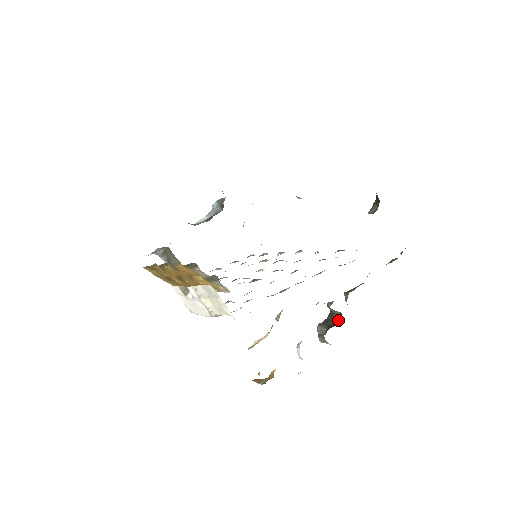
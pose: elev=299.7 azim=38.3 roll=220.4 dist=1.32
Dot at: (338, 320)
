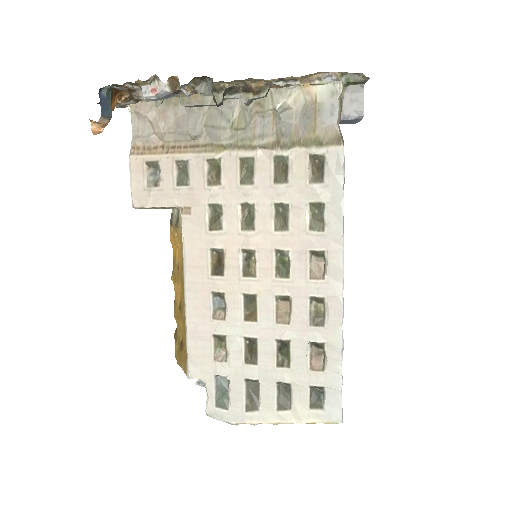
Dot at: occluded
